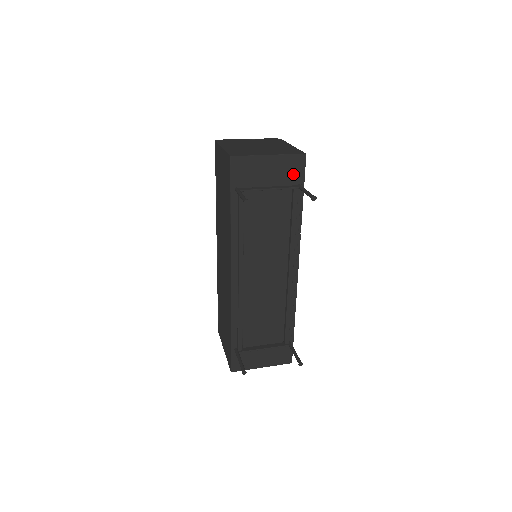
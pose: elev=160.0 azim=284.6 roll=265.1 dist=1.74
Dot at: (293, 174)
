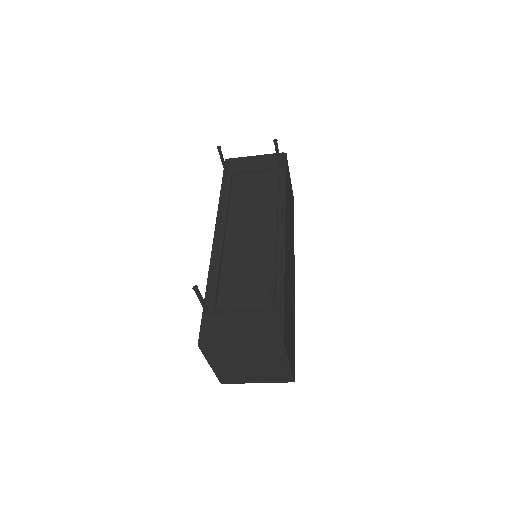
Dot at: (275, 164)
